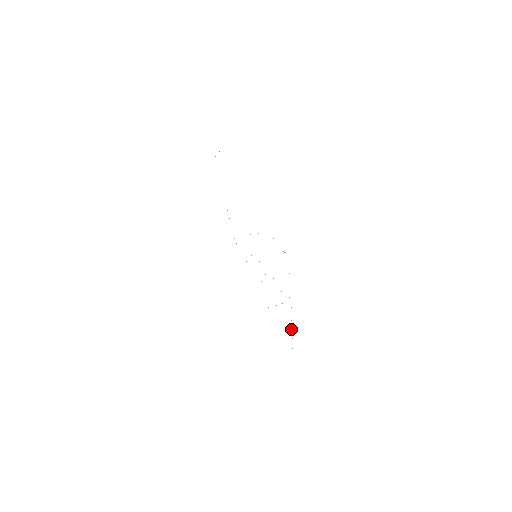
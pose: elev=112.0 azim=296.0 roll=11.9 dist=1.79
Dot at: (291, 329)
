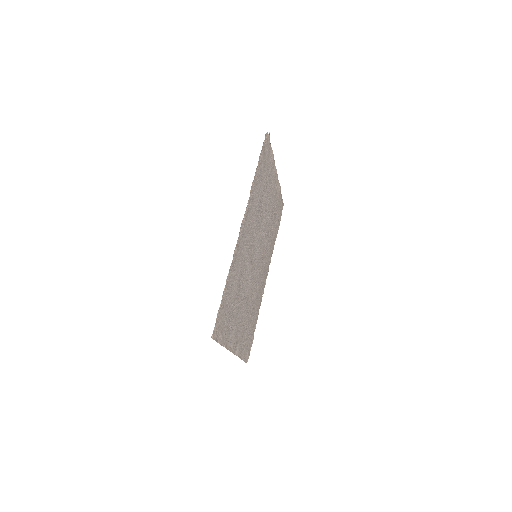
Dot at: (233, 261)
